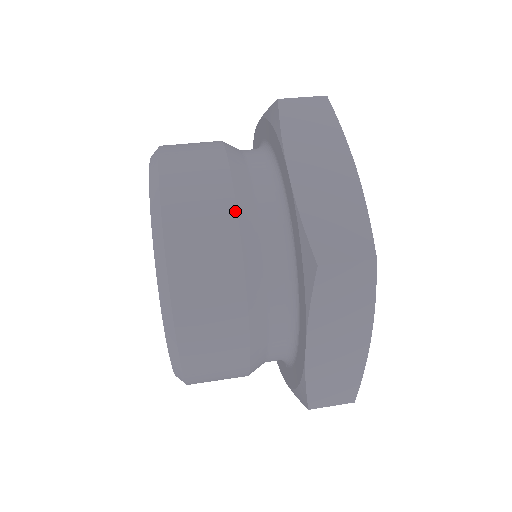
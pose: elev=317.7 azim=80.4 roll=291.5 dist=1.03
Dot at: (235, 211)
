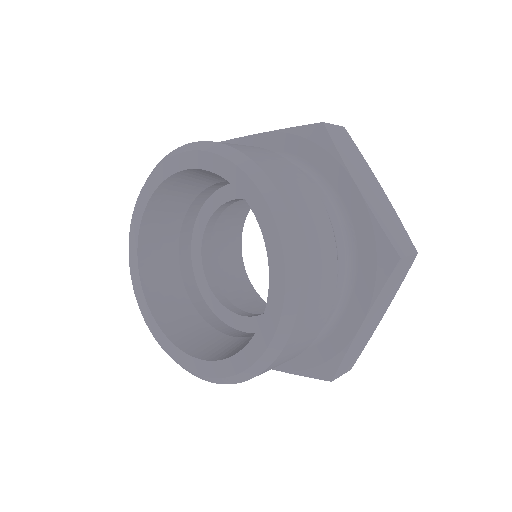
Dot at: (327, 213)
